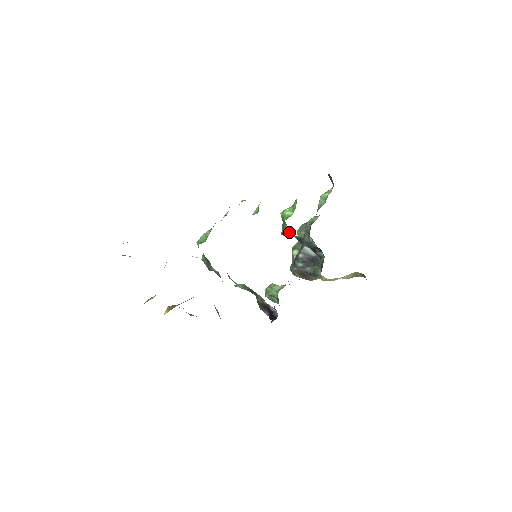
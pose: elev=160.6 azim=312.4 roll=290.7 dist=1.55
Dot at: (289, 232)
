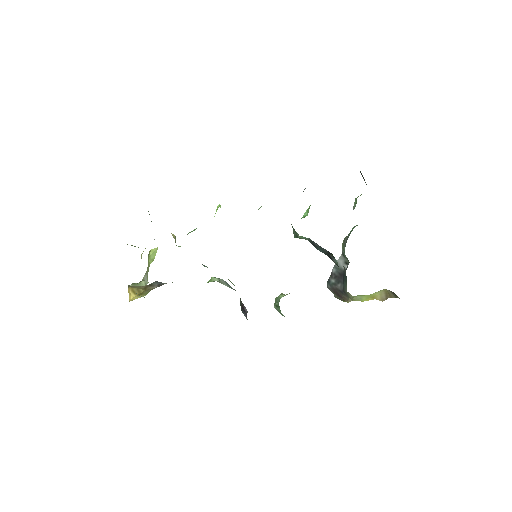
Dot at: occluded
